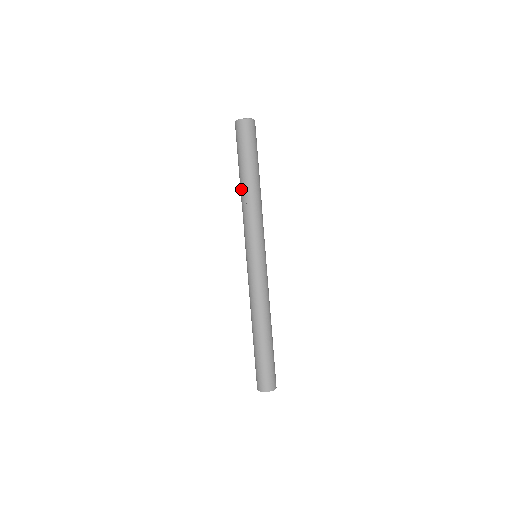
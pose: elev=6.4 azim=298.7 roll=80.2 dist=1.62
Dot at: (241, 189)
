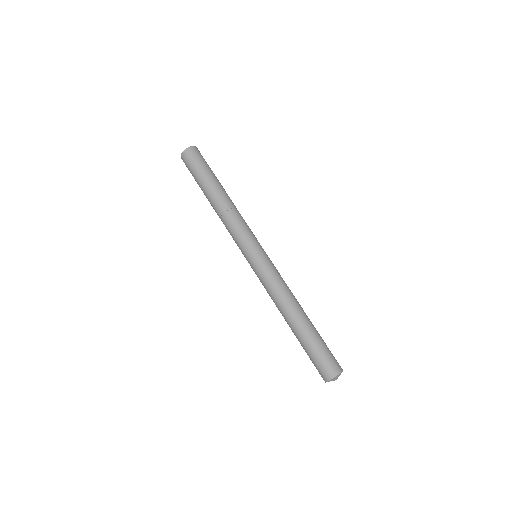
Dot at: occluded
